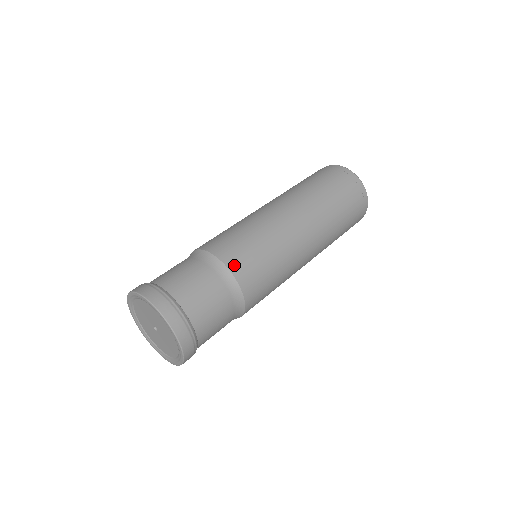
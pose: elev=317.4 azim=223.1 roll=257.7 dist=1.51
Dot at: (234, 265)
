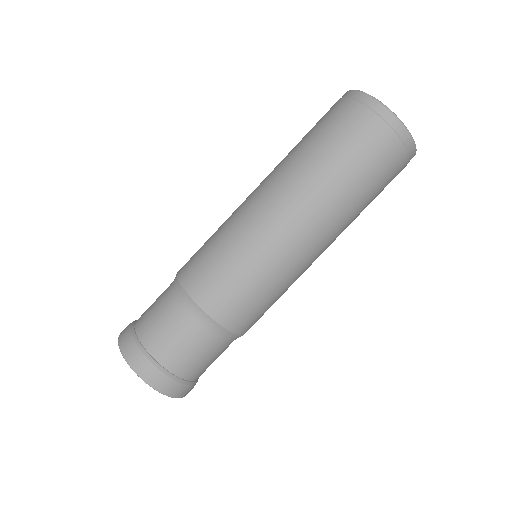
Dot at: (200, 294)
